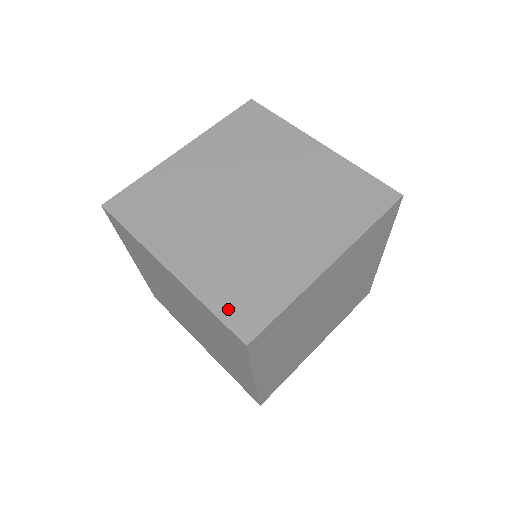
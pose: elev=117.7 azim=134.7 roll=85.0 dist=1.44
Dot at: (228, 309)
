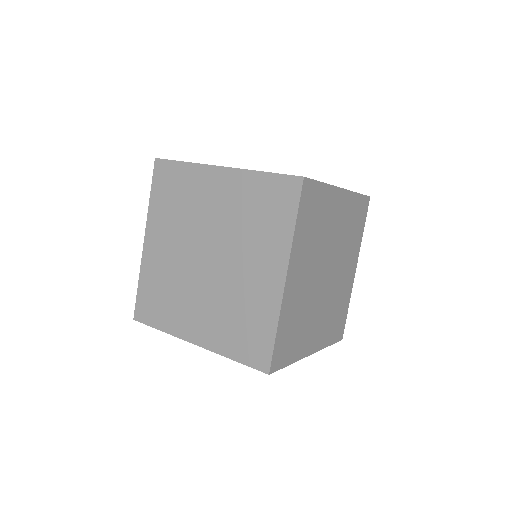
Dot at: (244, 354)
